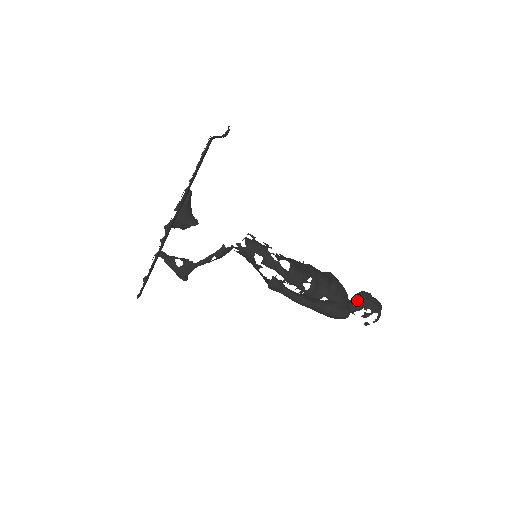
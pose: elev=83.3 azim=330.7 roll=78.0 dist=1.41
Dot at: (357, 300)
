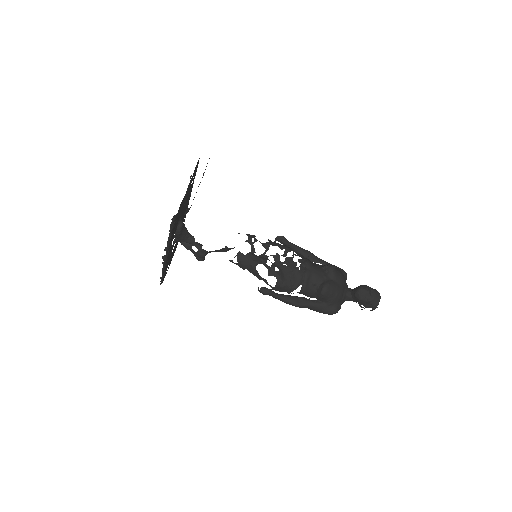
Dot at: (353, 295)
